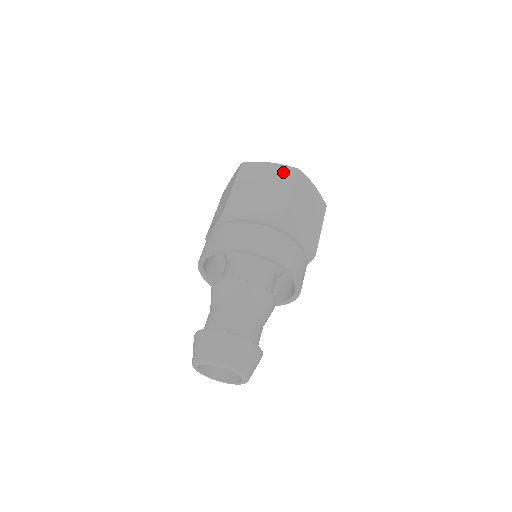
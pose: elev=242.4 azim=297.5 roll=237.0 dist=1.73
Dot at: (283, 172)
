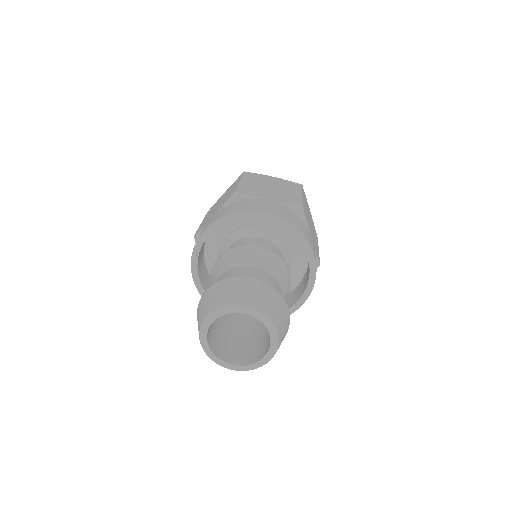
Dot at: (234, 183)
